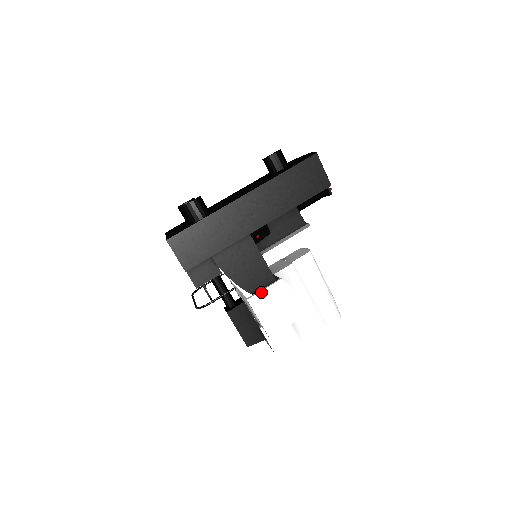
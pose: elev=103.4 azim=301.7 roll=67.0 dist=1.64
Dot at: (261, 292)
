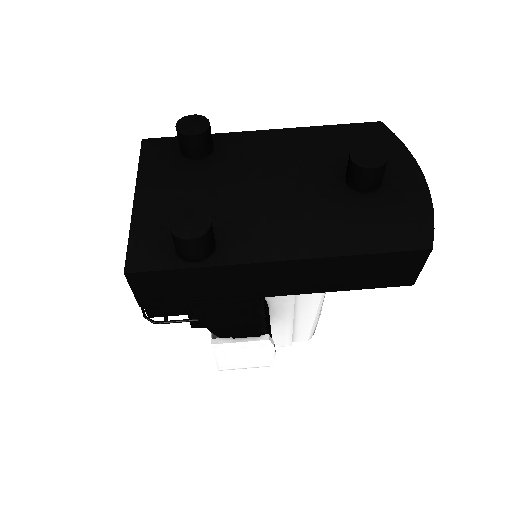
Dot at: (234, 343)
